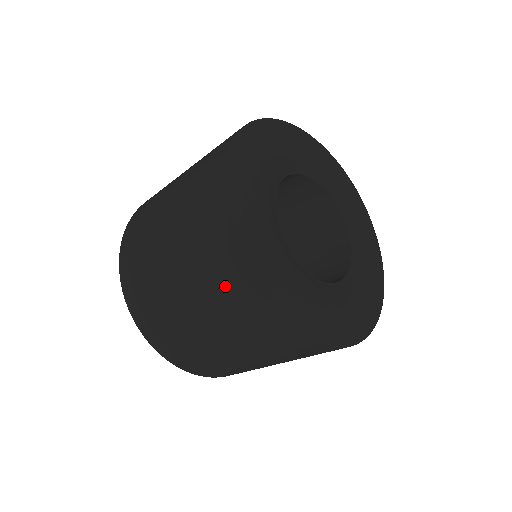
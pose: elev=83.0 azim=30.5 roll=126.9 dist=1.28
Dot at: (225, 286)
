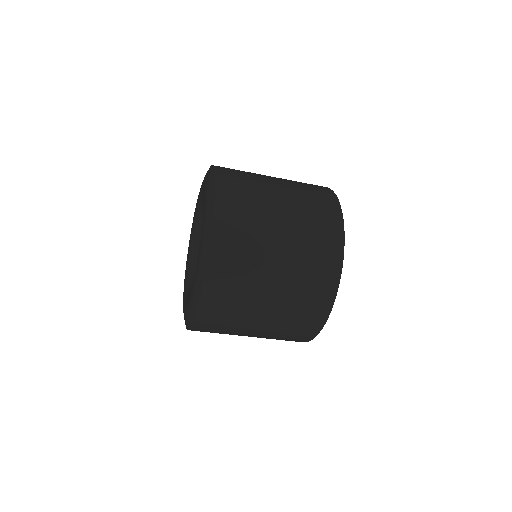
Dot at: (293, 337)
